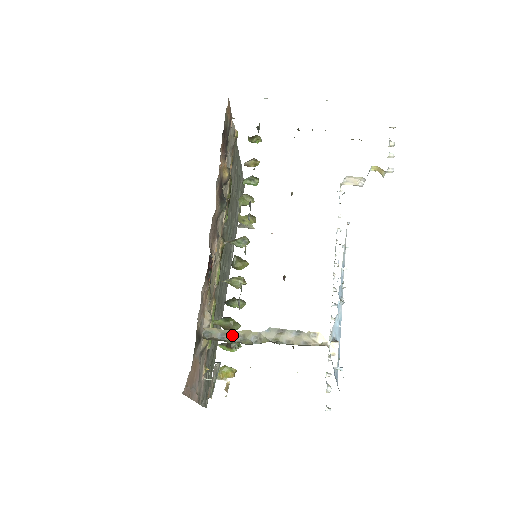
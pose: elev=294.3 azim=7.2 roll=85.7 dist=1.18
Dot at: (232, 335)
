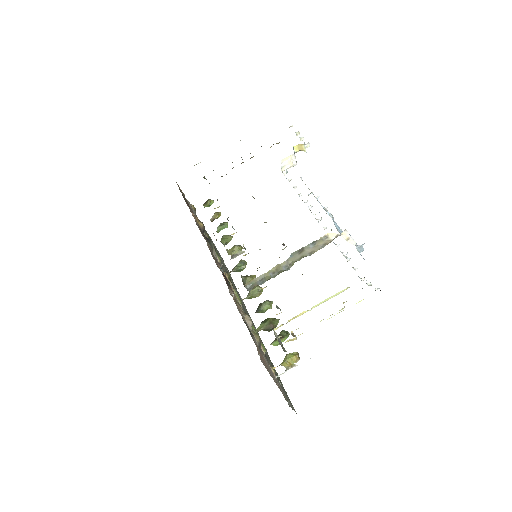
Dot at: (268, 276)
